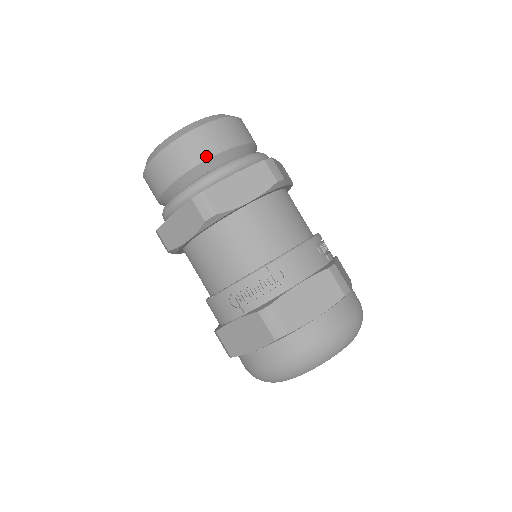
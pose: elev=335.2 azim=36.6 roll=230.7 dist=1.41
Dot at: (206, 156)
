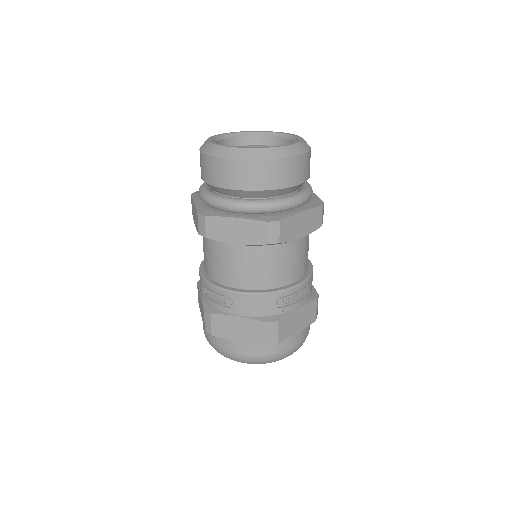
Dot at: (229, 186)
